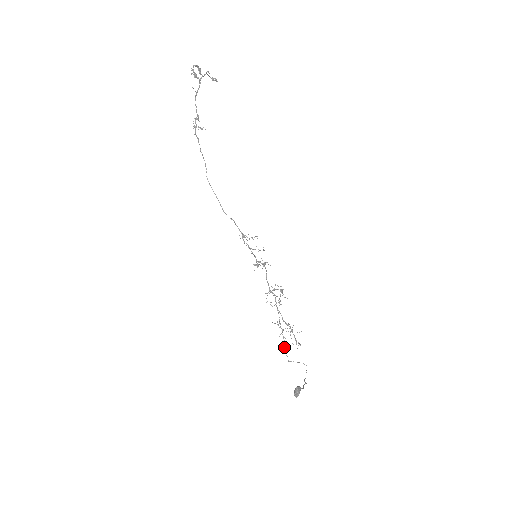
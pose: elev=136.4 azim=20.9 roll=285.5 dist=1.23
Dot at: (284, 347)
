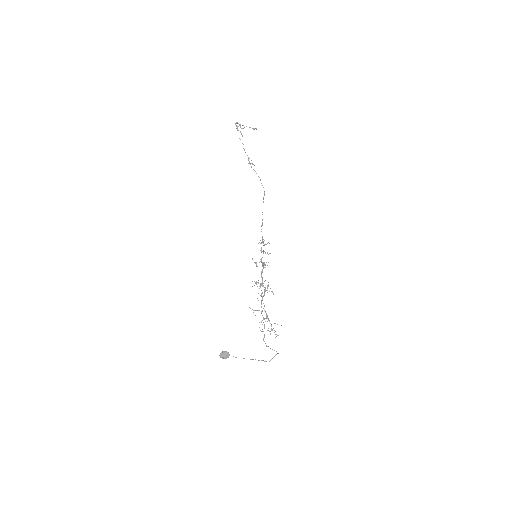
Dot at: occluded
